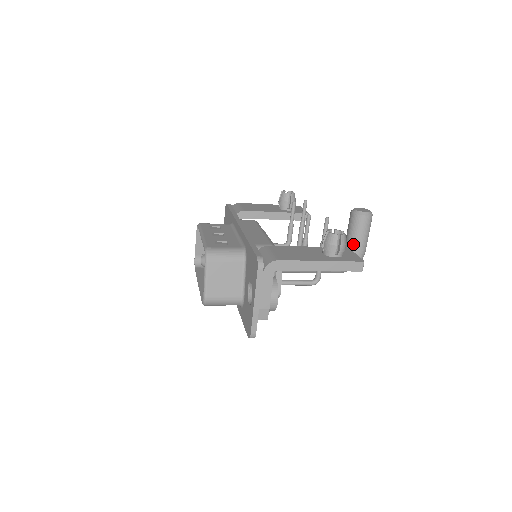
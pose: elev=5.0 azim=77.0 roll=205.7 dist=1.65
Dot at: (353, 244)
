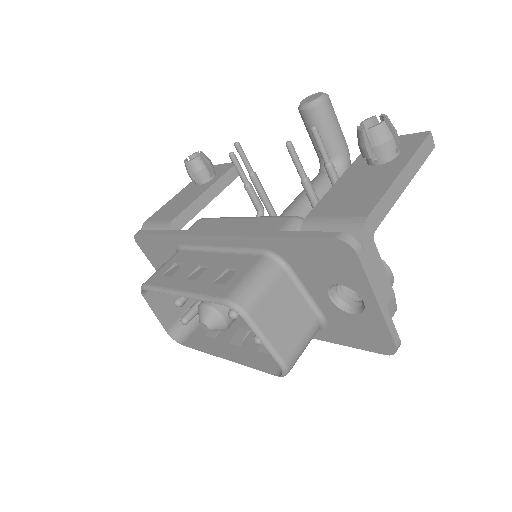
Dot at: (334, 146)
